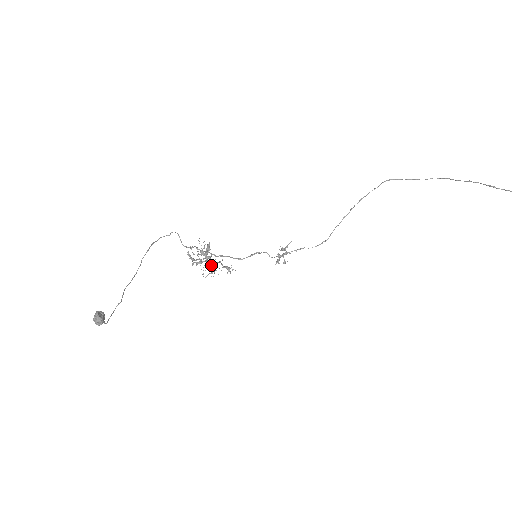
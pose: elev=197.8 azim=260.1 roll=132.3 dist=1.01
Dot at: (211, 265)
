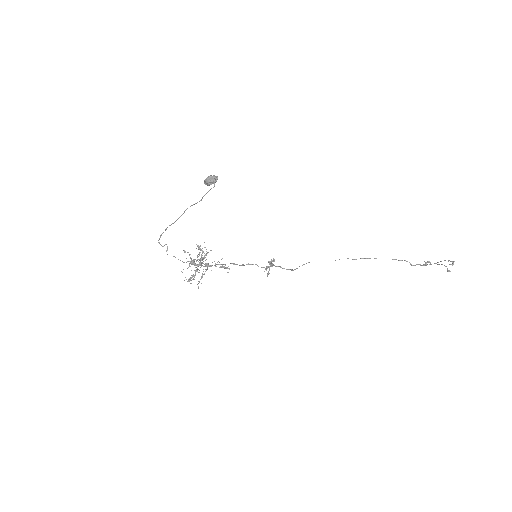
Dot at: occluded
